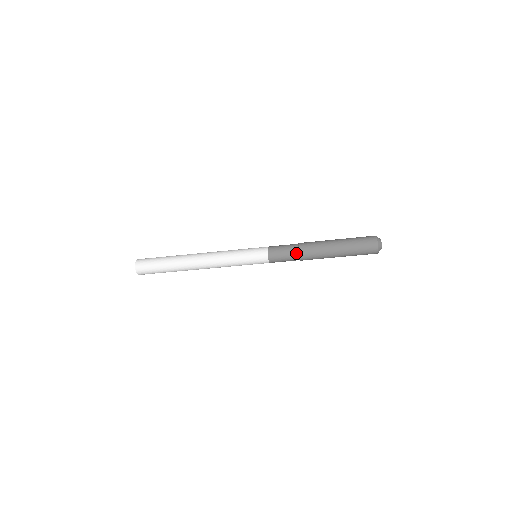
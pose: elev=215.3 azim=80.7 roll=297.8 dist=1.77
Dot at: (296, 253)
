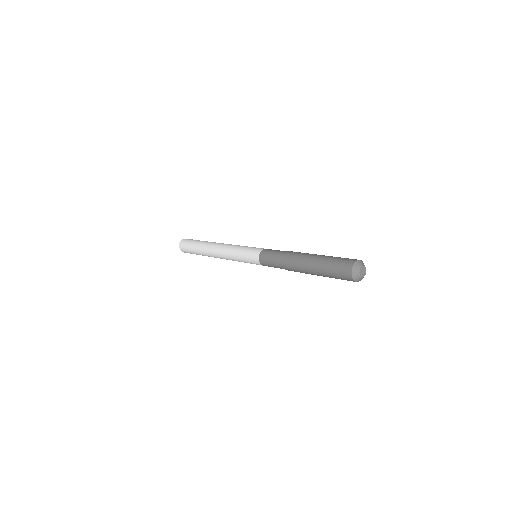
Dot at: (280, 263)
